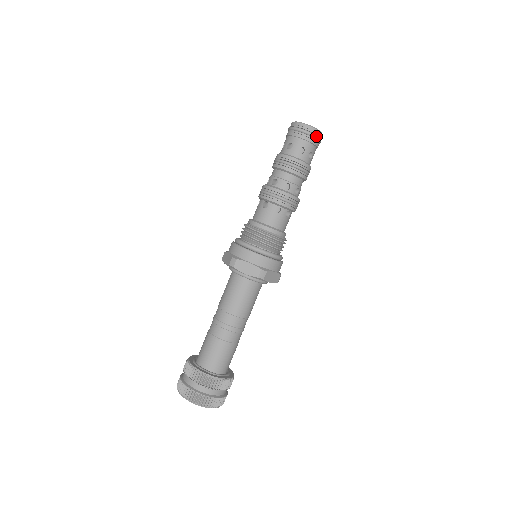
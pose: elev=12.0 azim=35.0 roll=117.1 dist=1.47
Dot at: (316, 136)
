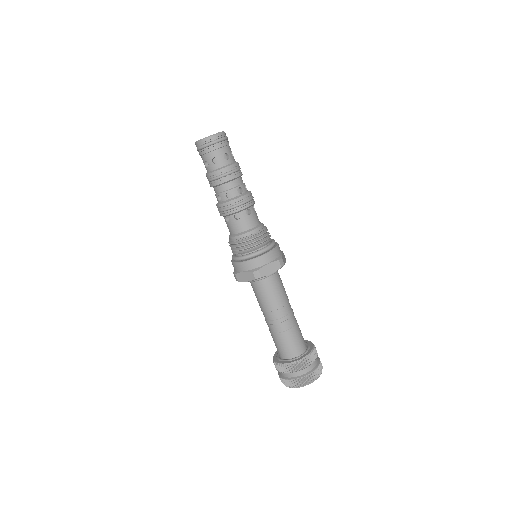
Dot at: (226, 137)
